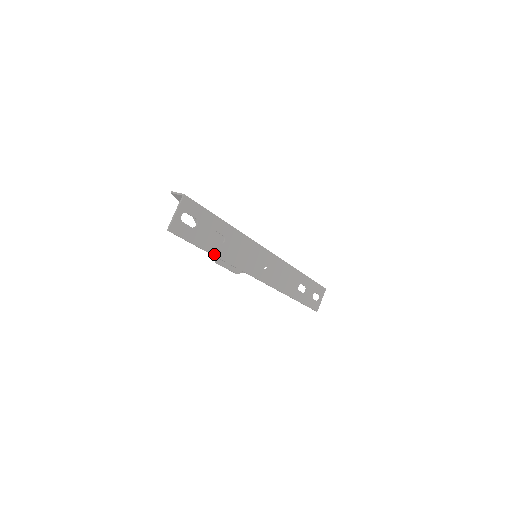
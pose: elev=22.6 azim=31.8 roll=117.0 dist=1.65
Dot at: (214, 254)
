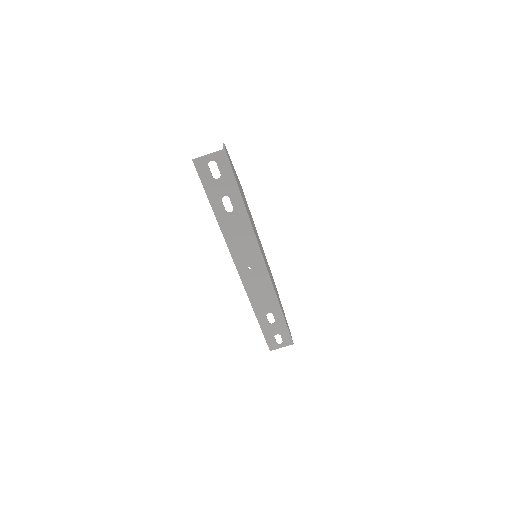
Dot at: (215, 212)
